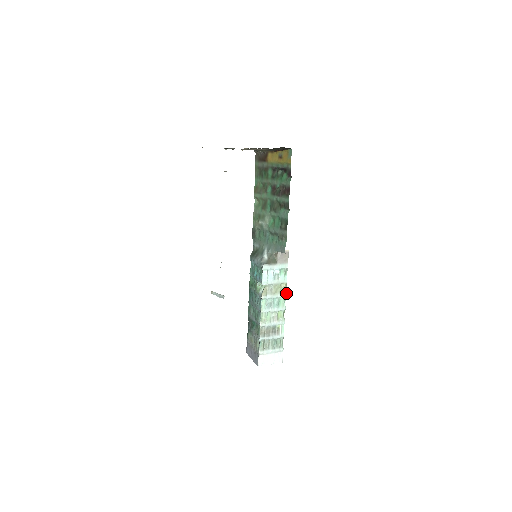
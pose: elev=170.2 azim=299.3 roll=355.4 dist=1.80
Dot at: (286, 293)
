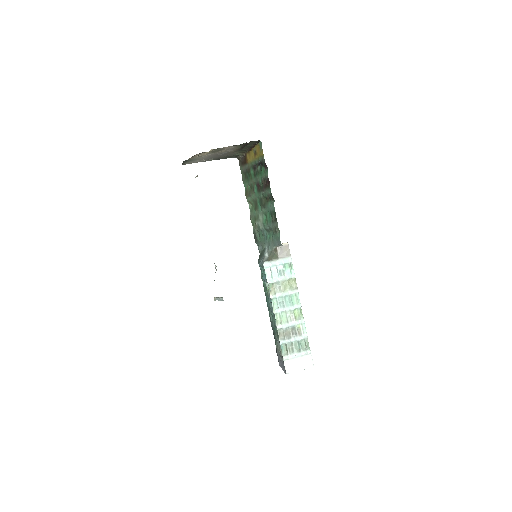
Dot at: (297, 289)
